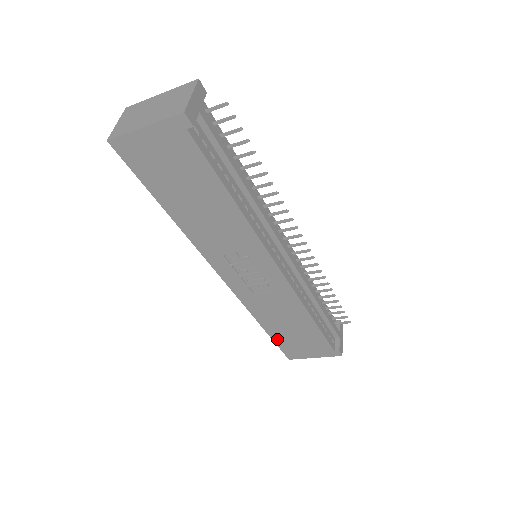
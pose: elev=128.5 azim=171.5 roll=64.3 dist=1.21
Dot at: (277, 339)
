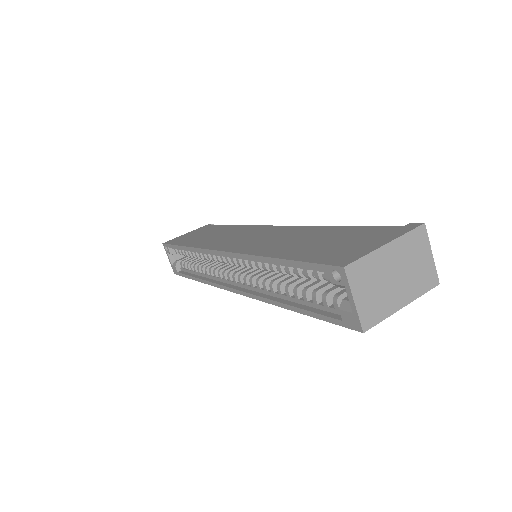
Dot at: occluded
